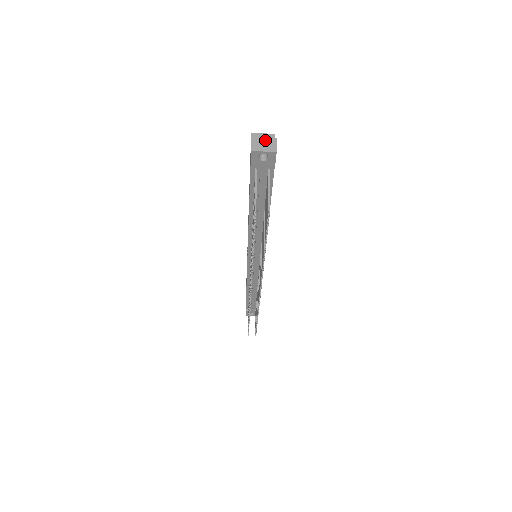
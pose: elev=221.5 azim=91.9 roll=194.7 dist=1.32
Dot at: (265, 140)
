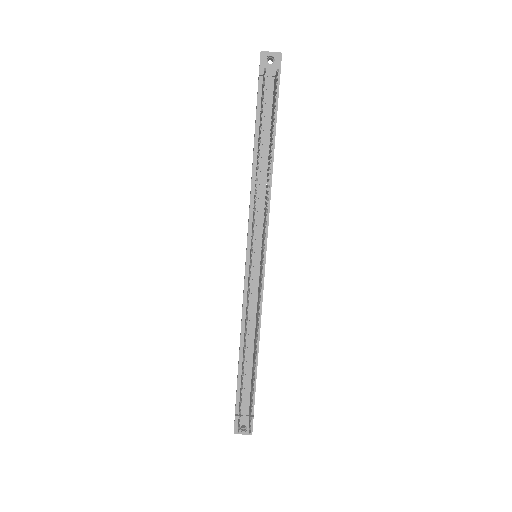
Dot at: occluded
